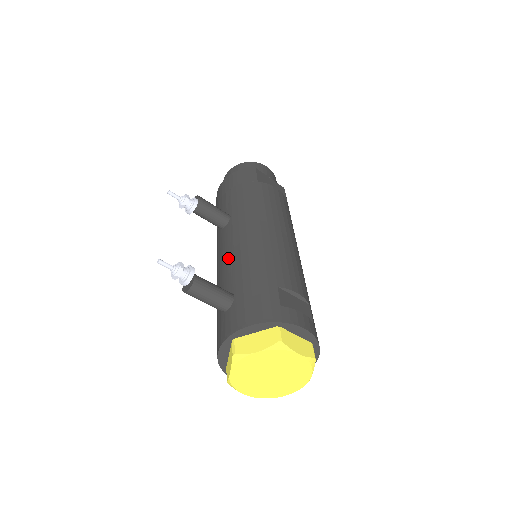
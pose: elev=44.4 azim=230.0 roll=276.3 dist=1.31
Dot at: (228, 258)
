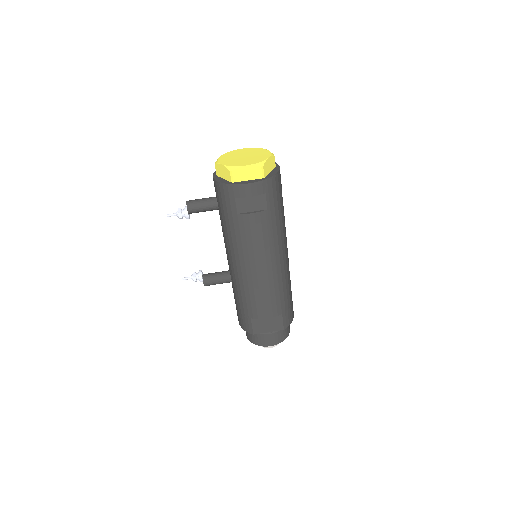
Dot at: occluded
